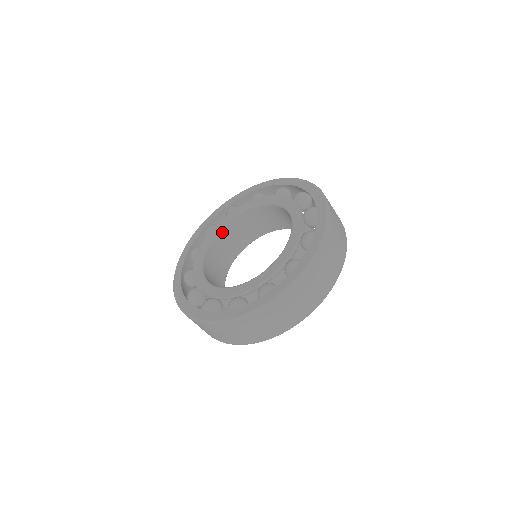
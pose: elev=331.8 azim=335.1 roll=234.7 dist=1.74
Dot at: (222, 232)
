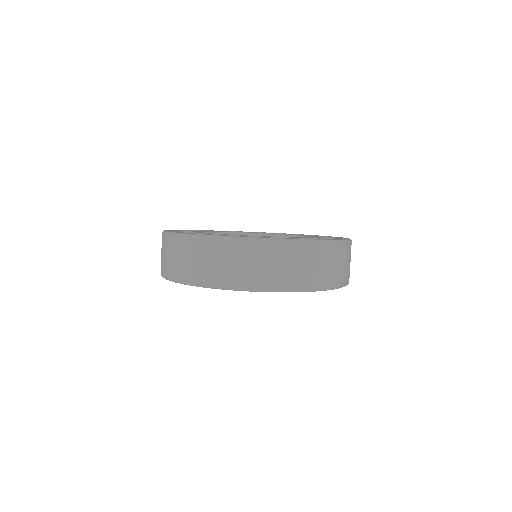
Dot at: occluded
